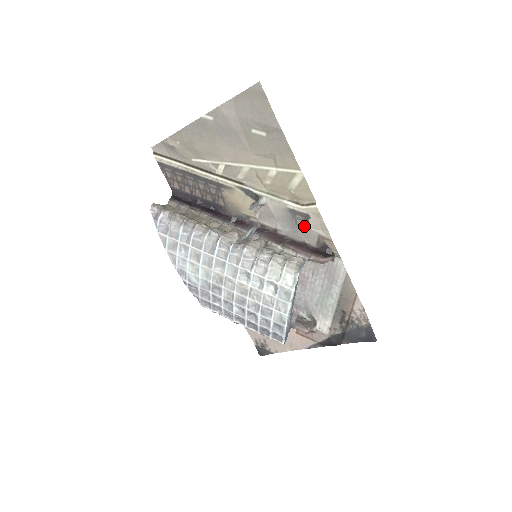
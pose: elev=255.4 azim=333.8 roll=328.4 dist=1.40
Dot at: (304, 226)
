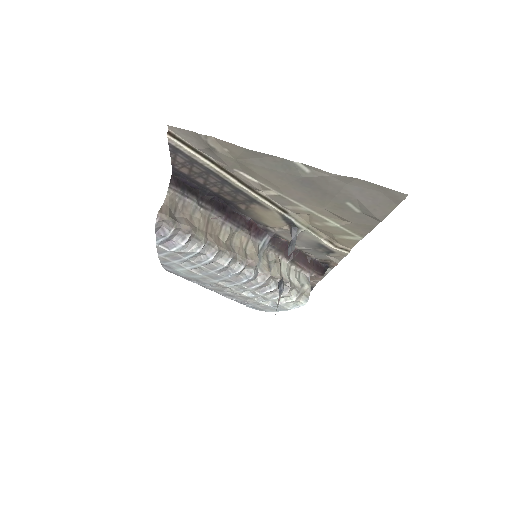
Dot at: (322, 253)
